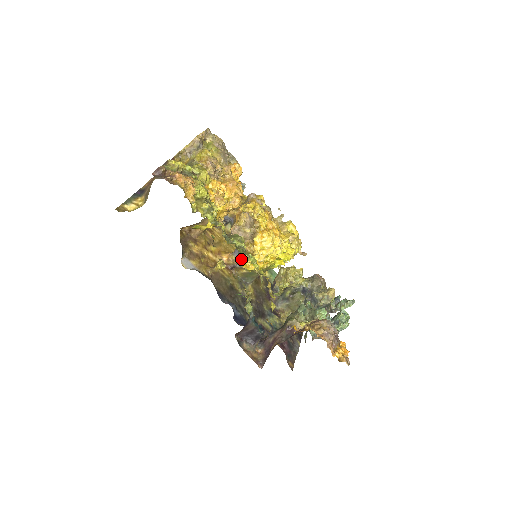
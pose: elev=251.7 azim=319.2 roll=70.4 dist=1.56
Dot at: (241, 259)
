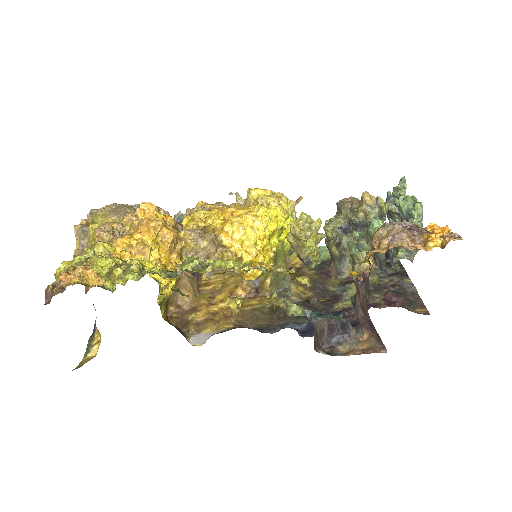
Dot at: occluded
